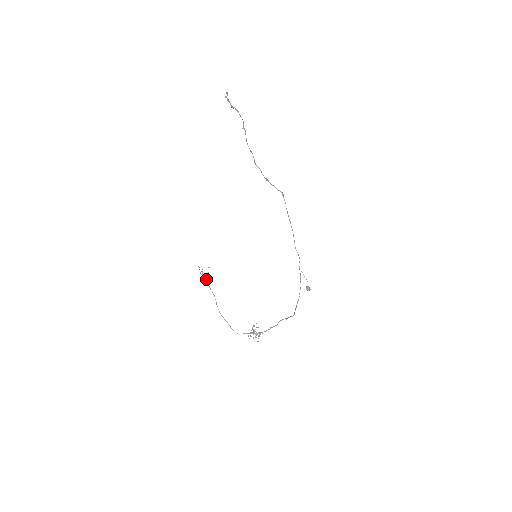
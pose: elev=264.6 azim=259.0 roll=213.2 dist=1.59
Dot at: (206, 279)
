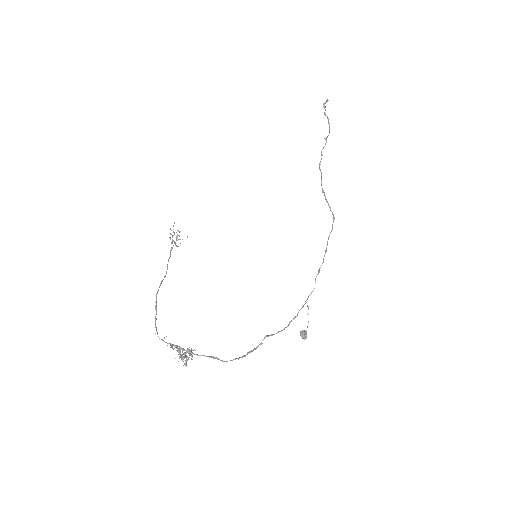
Dot at: (172, 247)
